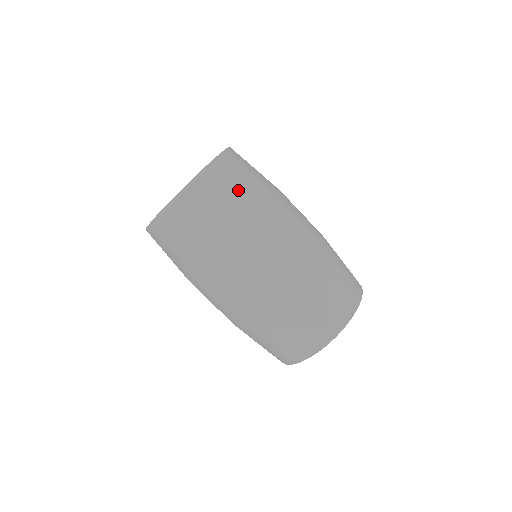
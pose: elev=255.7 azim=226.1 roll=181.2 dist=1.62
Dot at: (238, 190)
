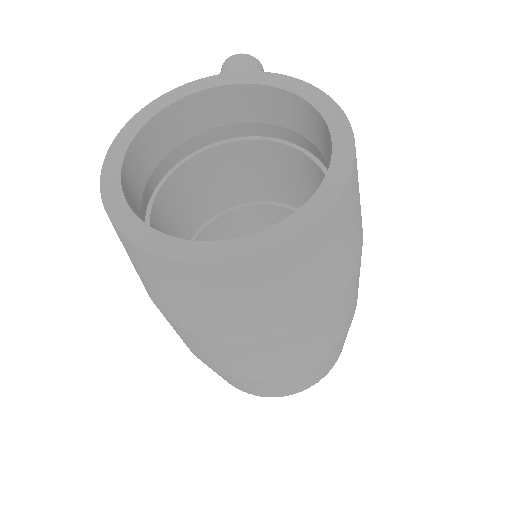
Dot at: (320, 276)
